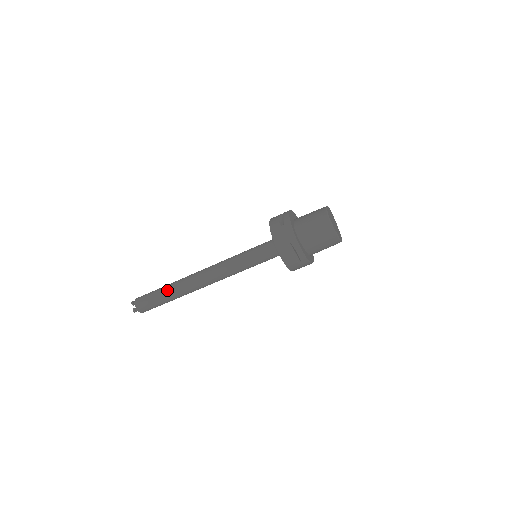
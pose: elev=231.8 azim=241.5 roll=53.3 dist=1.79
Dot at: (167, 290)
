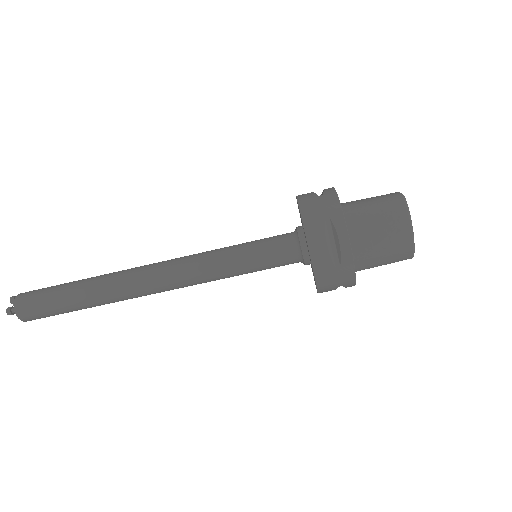
Dot at: (82, 283)
